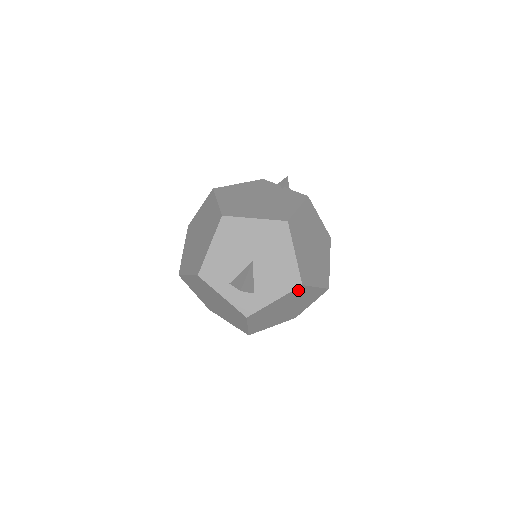
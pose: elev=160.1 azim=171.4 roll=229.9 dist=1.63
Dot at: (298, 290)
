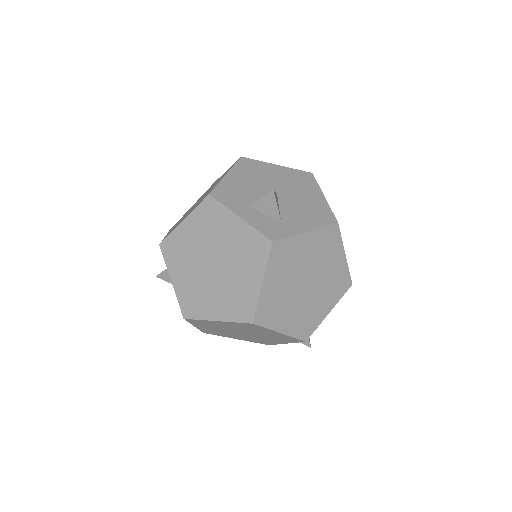
Dot at: (331, 235)
